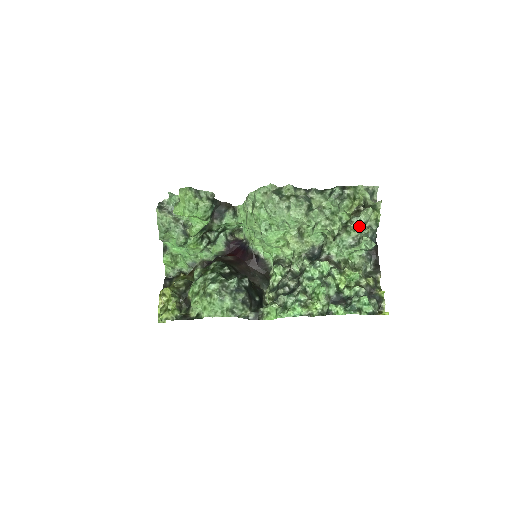
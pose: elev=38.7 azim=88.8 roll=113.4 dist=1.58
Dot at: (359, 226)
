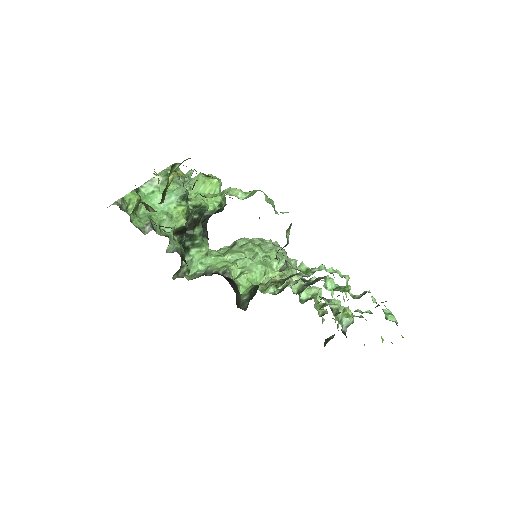
Dot at: occluded
